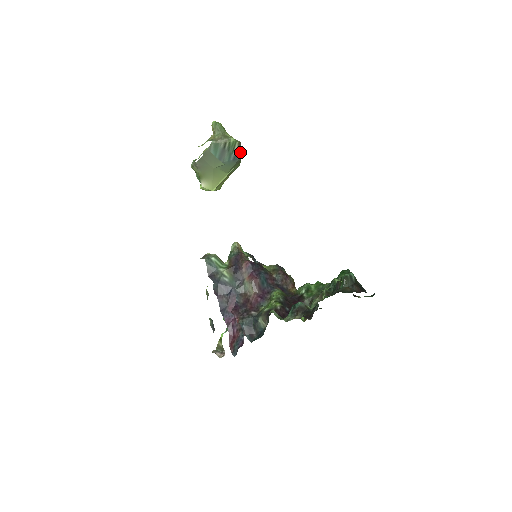
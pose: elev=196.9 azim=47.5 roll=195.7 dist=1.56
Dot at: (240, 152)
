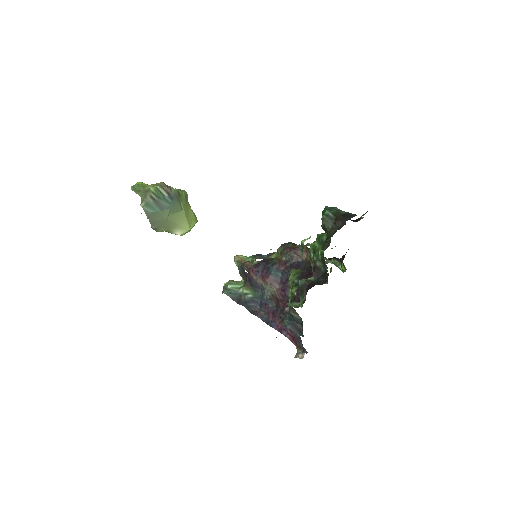
Dot at: (169, 190)
